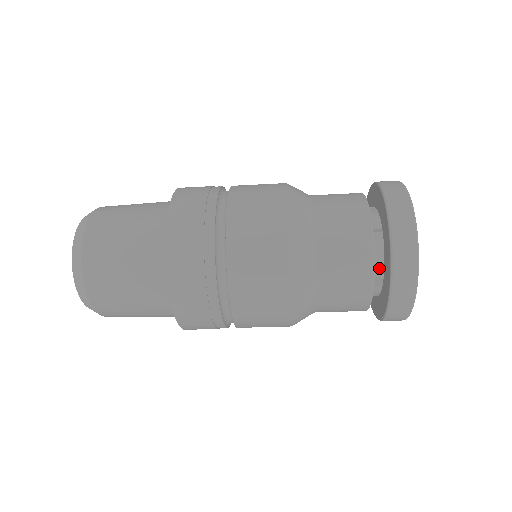
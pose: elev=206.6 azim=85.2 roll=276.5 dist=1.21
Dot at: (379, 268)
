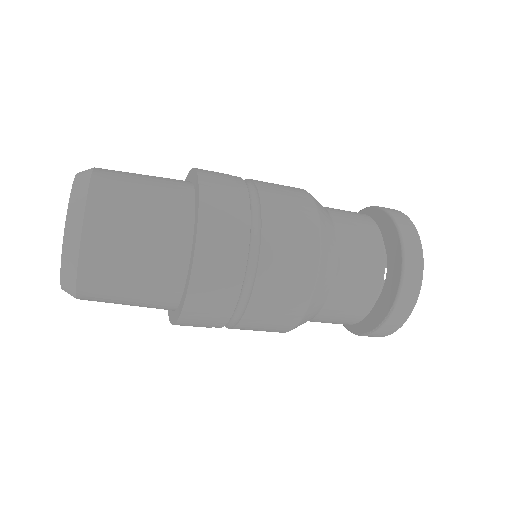
Dot at: occluded
